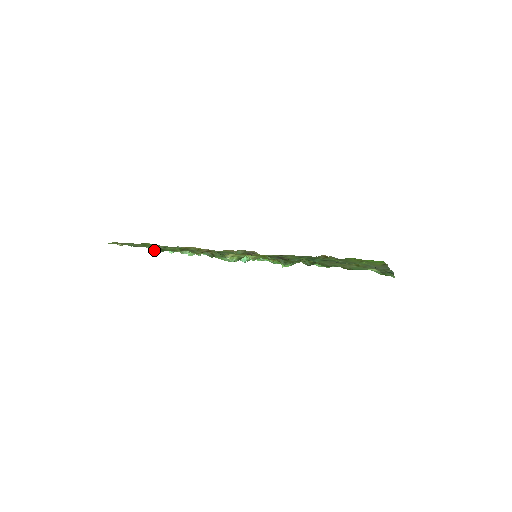
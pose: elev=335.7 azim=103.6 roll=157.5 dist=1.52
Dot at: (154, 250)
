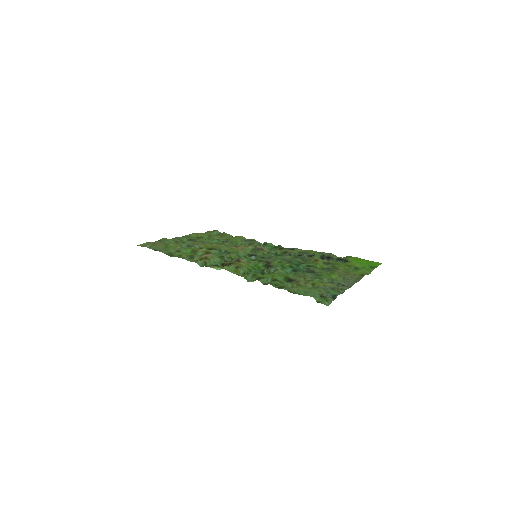
Dot at: occluded
